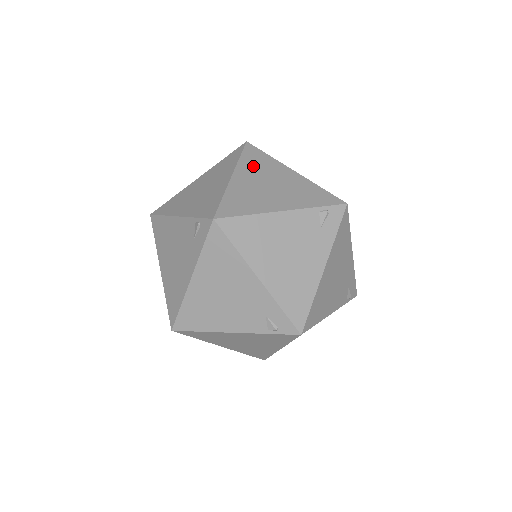
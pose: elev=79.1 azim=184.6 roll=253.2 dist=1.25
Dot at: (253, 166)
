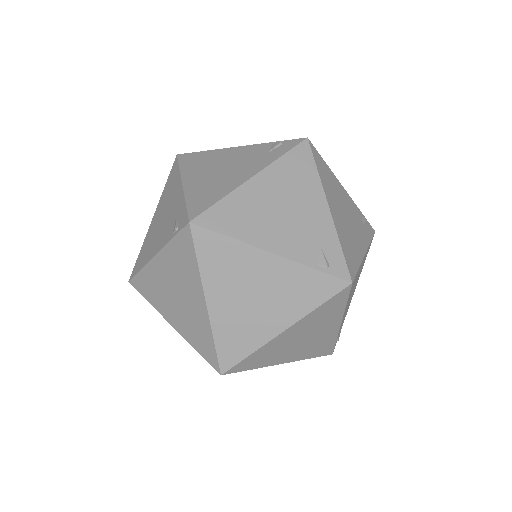
Dot at: occluded
